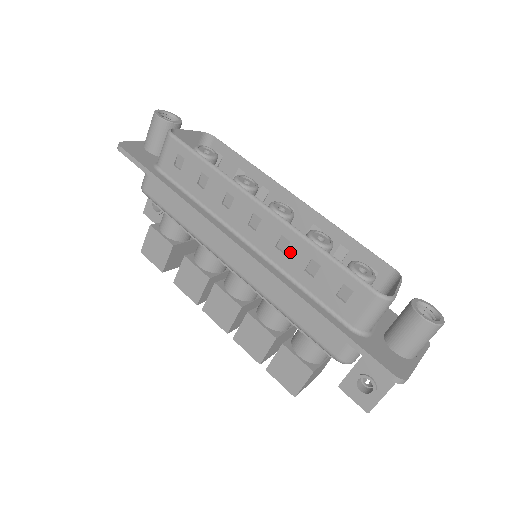
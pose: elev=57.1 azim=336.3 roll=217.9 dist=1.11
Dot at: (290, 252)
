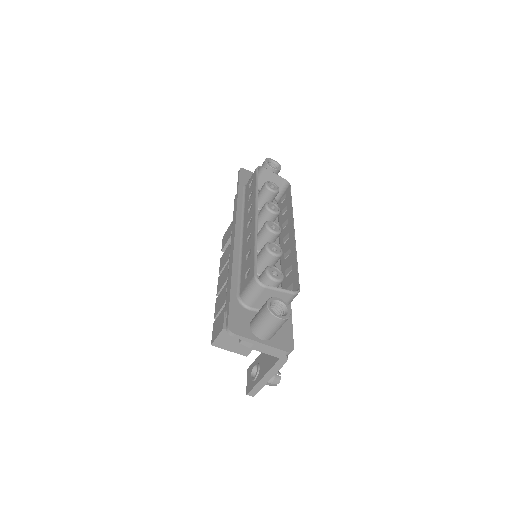
Dot at: (248, 243)
